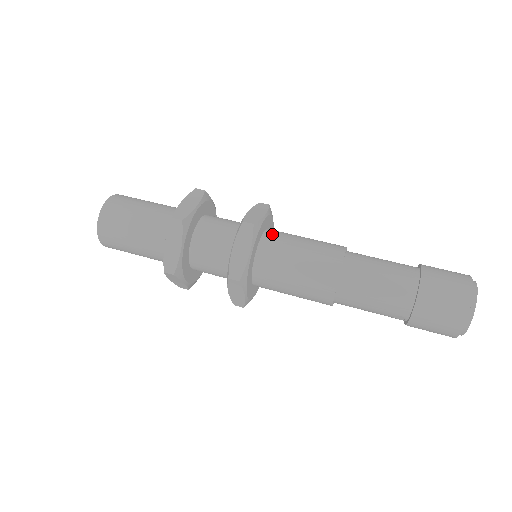
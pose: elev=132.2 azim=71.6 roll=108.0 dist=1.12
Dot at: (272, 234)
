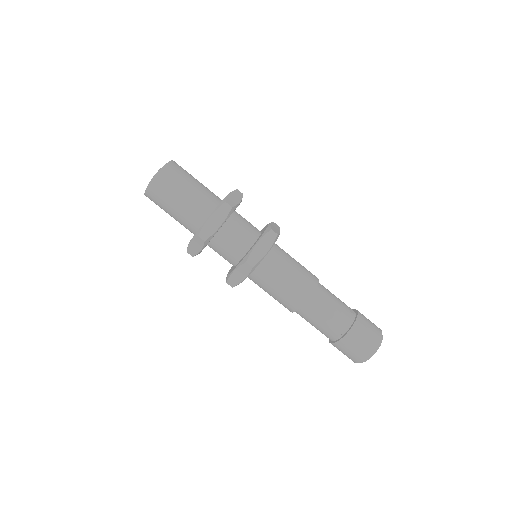
Dot at: (268, 261)
